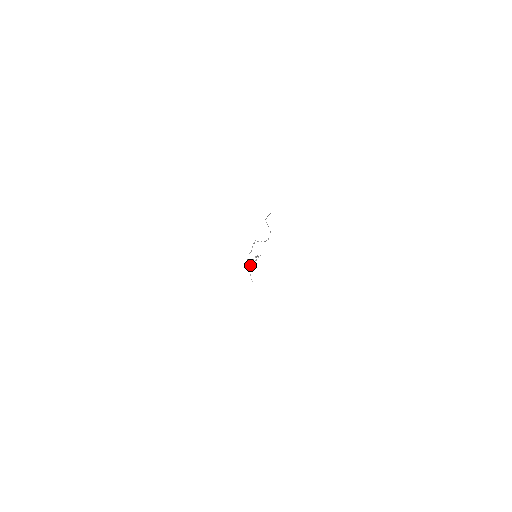
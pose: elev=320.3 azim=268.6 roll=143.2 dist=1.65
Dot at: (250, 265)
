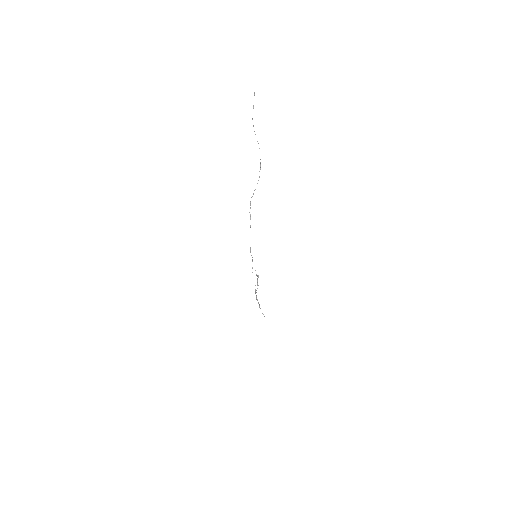
Dot at: occluded
